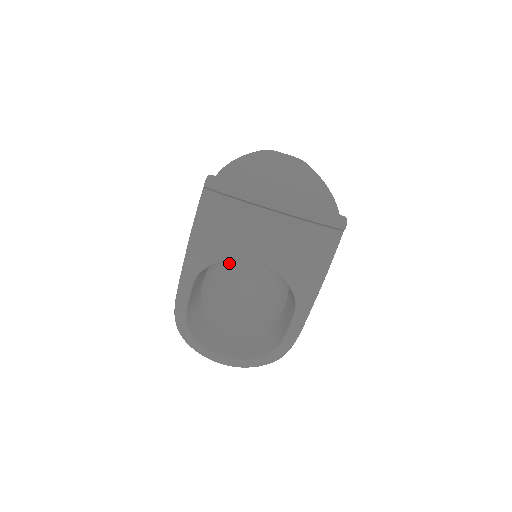
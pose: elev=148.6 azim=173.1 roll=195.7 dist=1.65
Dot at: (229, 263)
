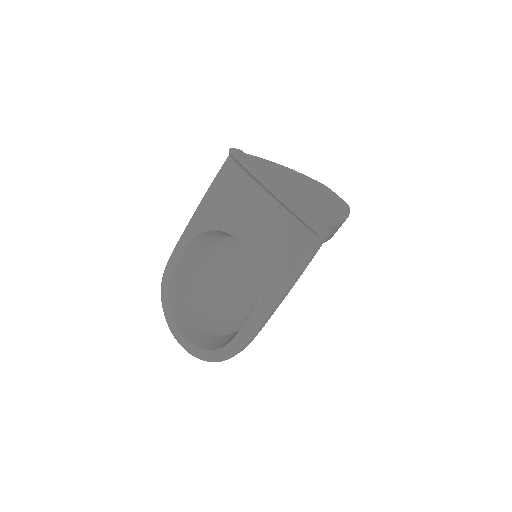
Dot at: (239, 263)
